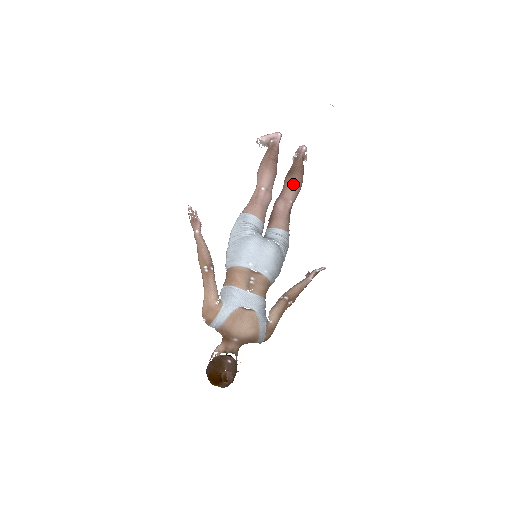
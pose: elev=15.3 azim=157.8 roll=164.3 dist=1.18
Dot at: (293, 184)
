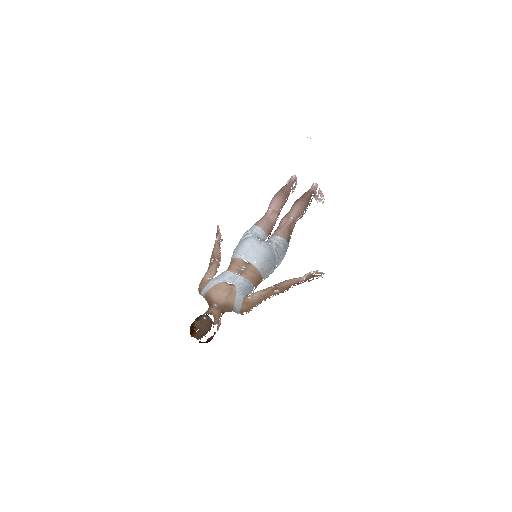
Dot at: (295, 206)
